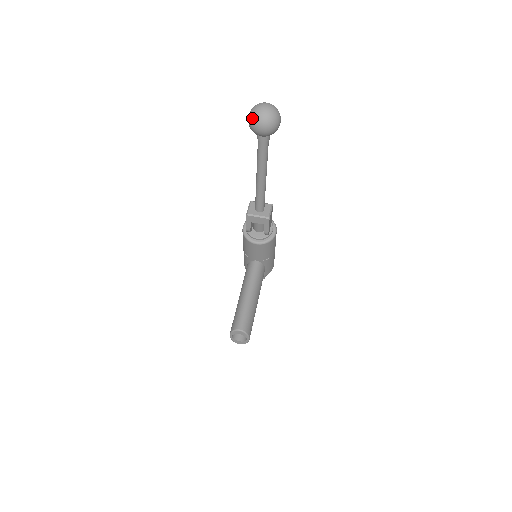
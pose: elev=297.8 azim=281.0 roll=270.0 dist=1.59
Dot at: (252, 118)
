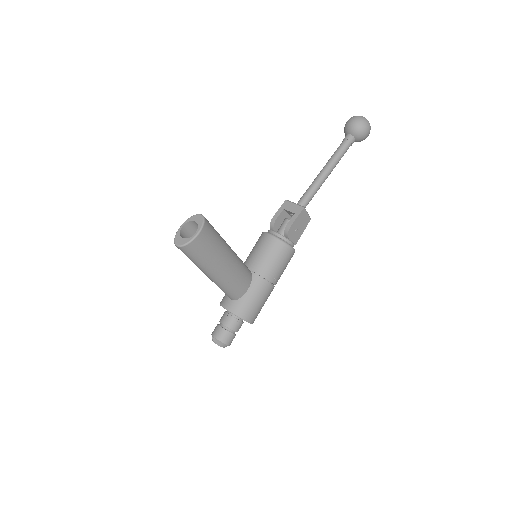
Dot at: (351, 117)
